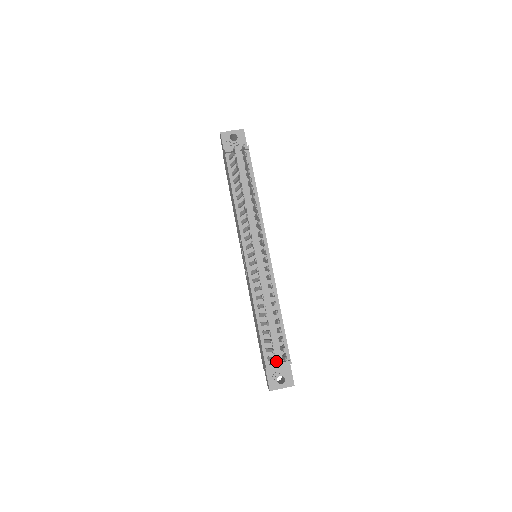
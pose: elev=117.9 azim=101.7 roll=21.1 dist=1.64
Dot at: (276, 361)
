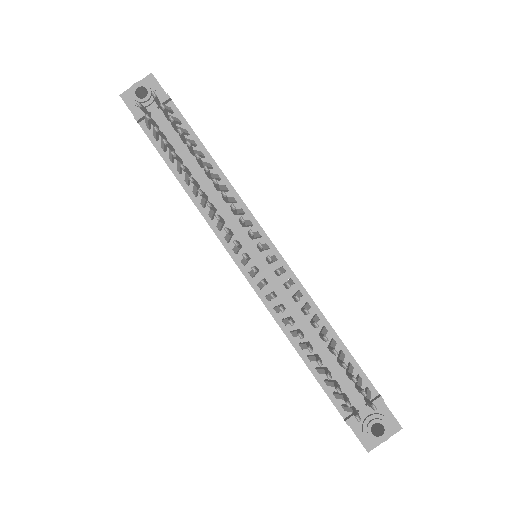
Dot at: (358, 407)
